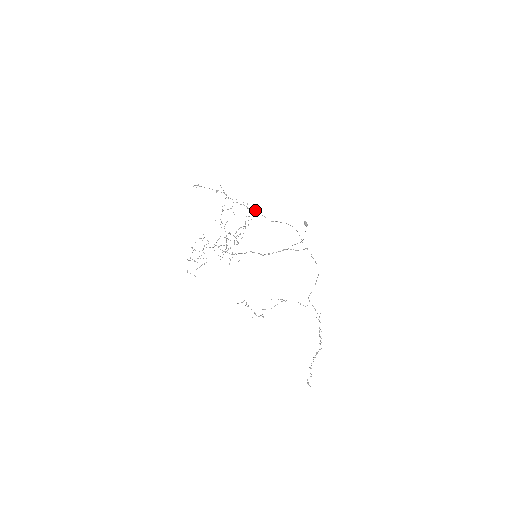
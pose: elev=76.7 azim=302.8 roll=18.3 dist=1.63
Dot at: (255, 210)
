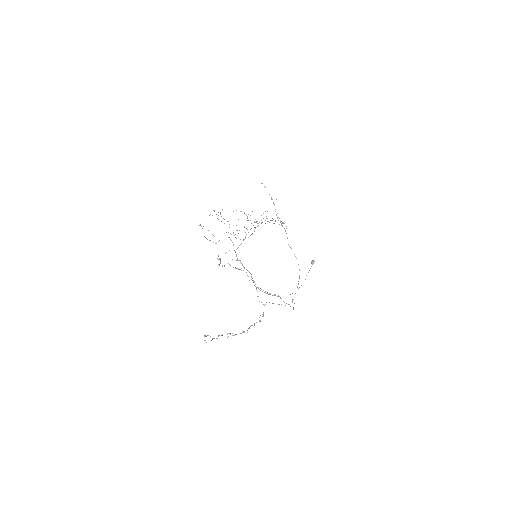
Dot at: occluded
